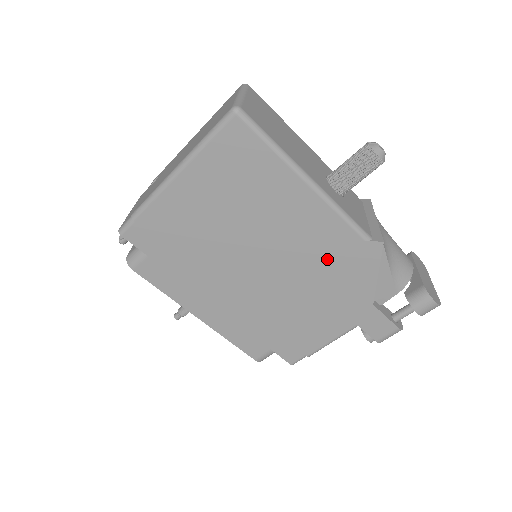
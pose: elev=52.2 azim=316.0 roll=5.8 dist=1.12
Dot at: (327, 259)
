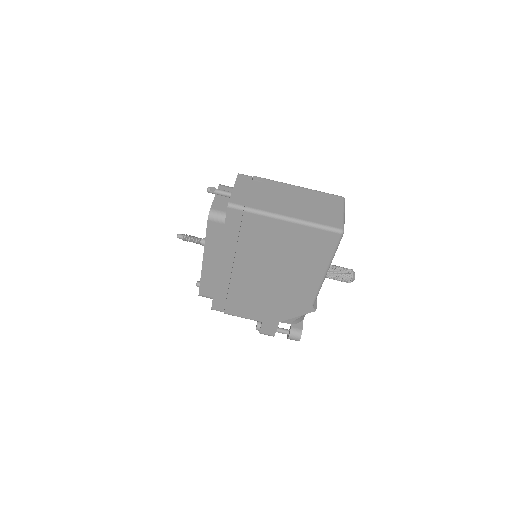
Dot at: (290, 296)
